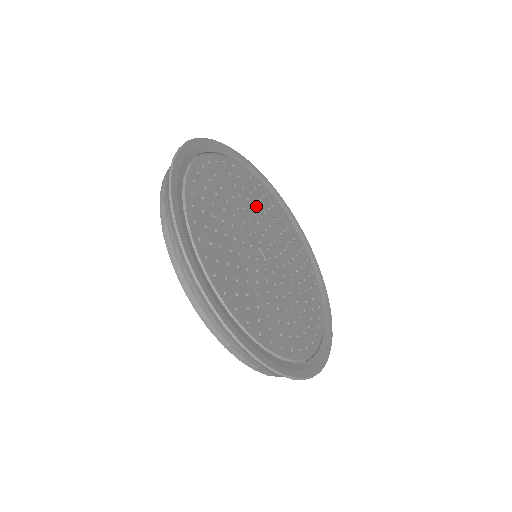
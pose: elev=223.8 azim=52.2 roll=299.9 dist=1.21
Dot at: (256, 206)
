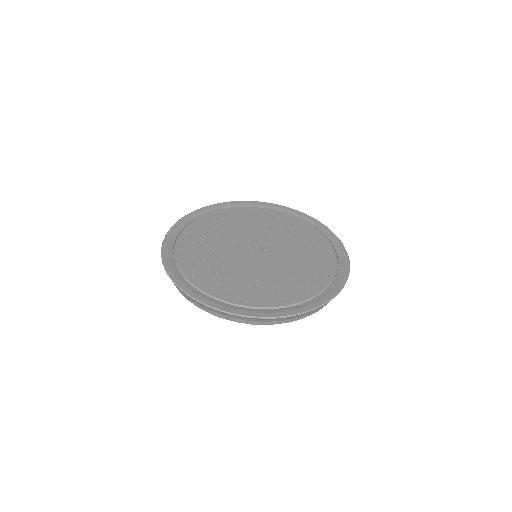
Dot at: (280, 232)
